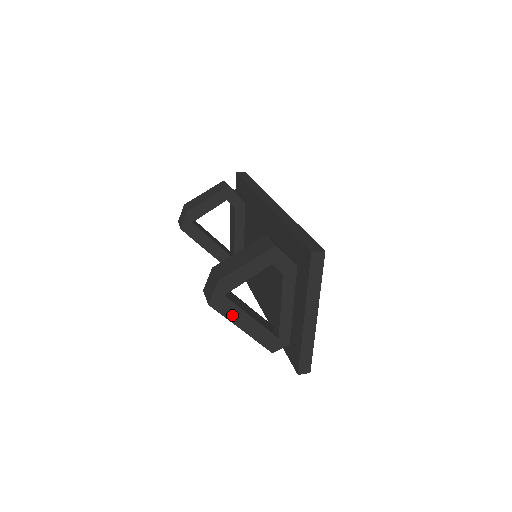
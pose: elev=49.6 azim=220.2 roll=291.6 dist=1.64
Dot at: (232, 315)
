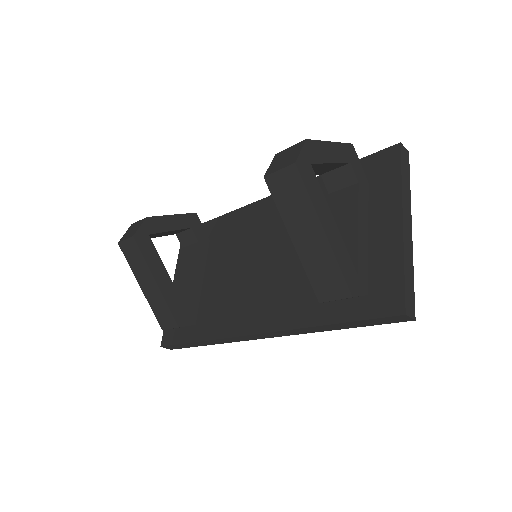
Dot at: (316, 199)
